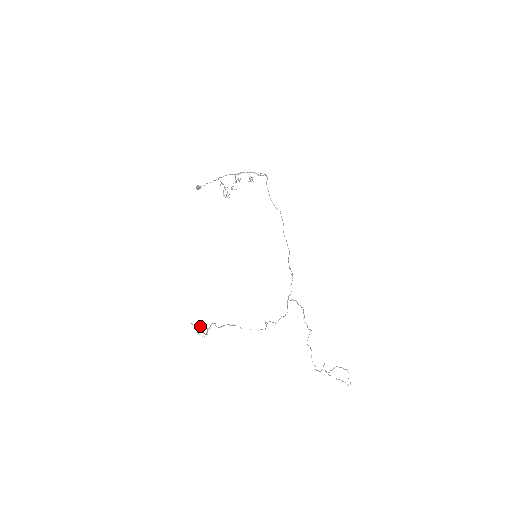
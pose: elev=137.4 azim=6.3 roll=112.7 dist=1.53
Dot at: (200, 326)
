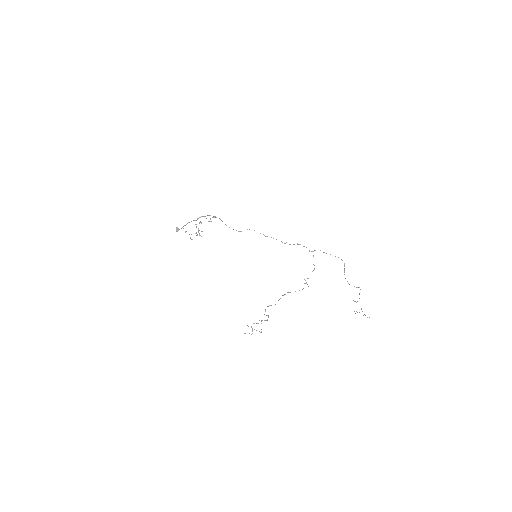
Dot at: occluded
